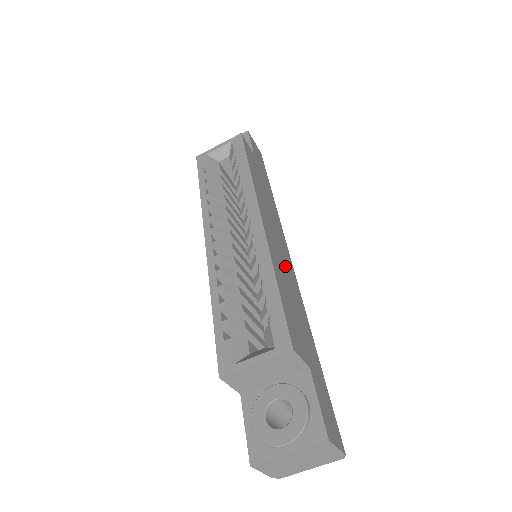
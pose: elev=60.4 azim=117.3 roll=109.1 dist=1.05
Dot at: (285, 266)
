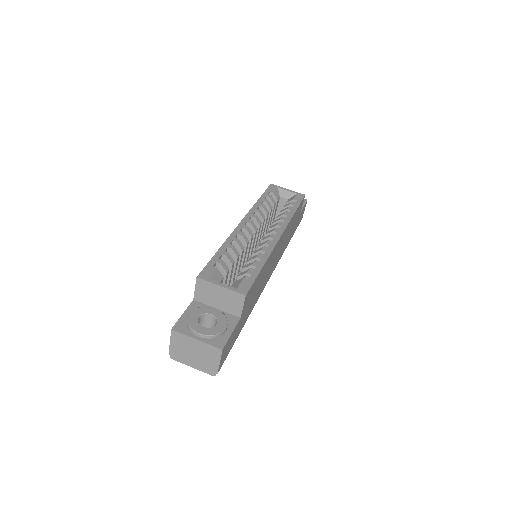
Dot at: (268, 272)
